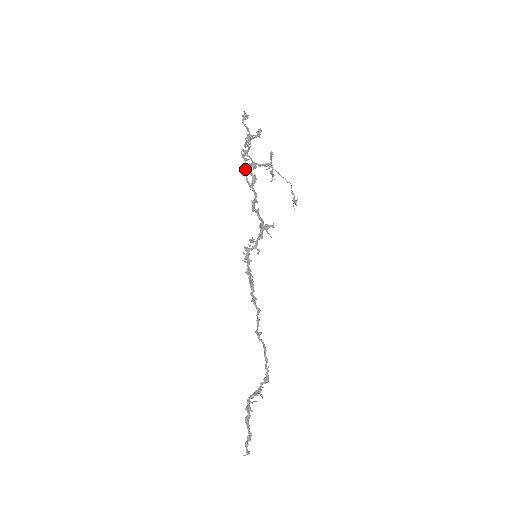
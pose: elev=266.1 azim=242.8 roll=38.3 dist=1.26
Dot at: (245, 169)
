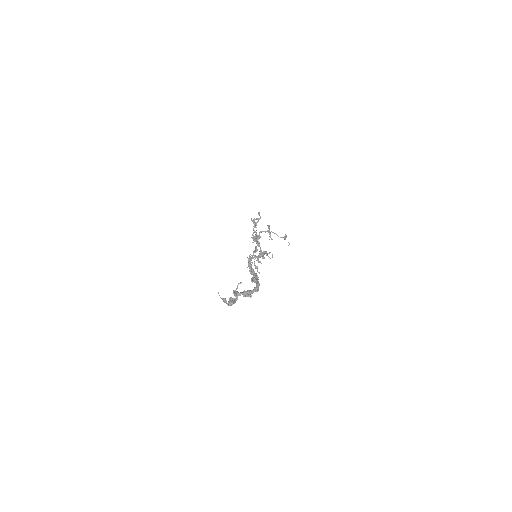
Dot at: (257, 259)
